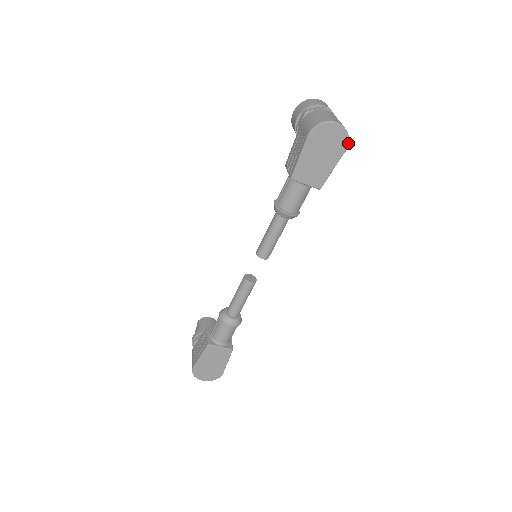
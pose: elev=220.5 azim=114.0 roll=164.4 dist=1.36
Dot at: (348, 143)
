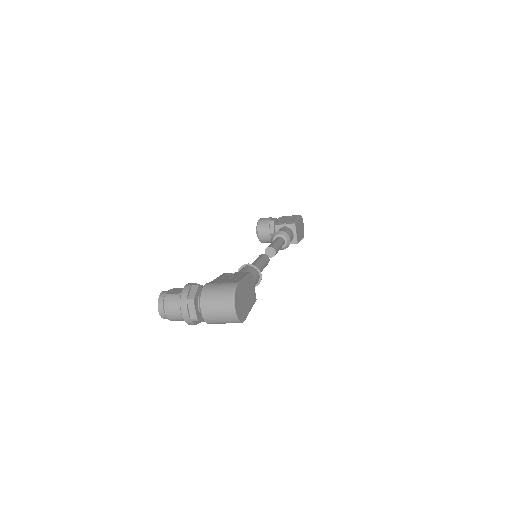
Dot at: (303, 237)
